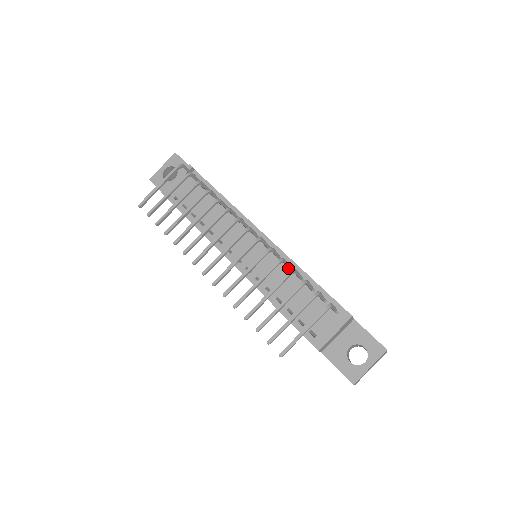
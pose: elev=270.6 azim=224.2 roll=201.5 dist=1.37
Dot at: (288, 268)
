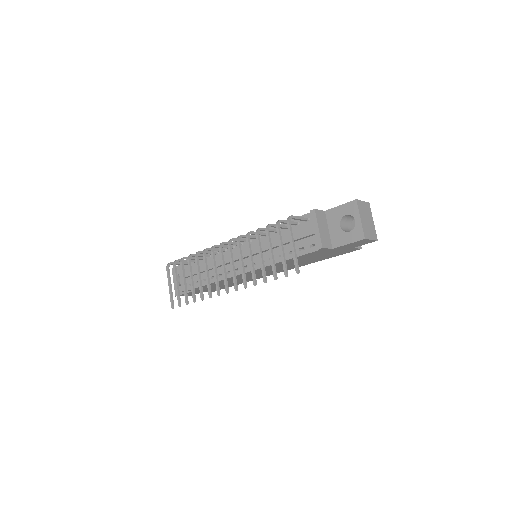
Dot at: (265, 235)
